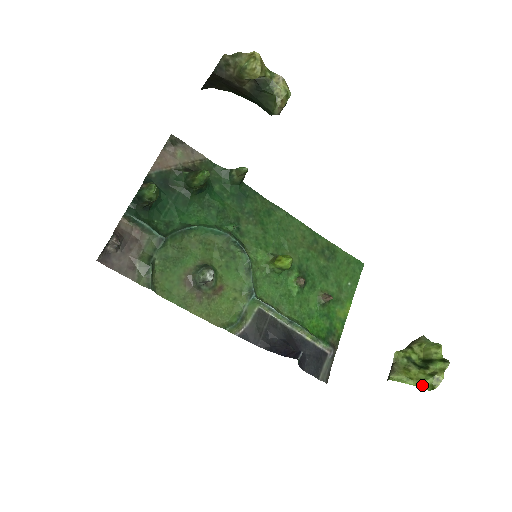
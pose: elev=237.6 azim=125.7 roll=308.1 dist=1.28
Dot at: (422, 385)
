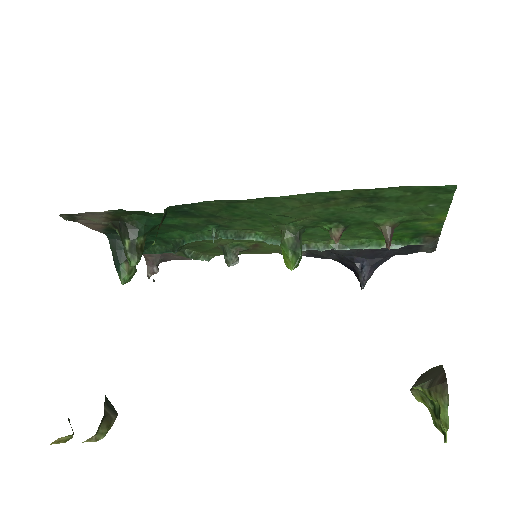
Dot at: (432, 416)
